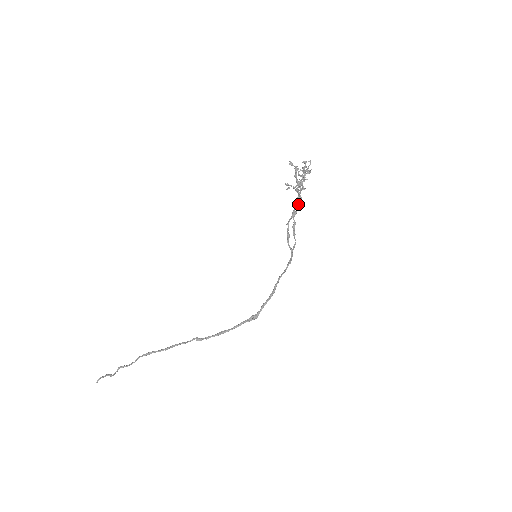
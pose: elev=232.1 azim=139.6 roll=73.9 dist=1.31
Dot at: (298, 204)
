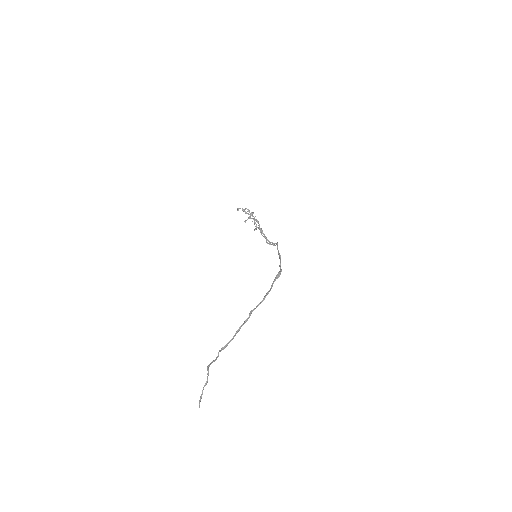
Dot at: (258, 223)
